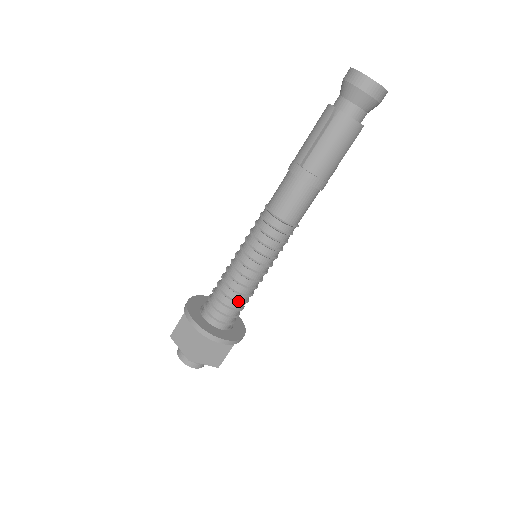
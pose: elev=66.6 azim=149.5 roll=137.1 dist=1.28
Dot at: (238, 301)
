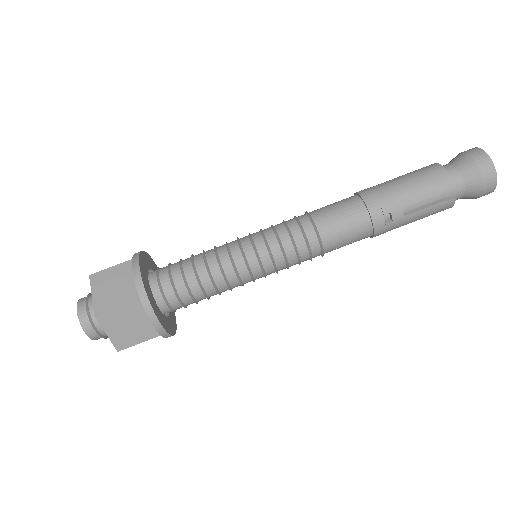
Dot at: (196, 268)
